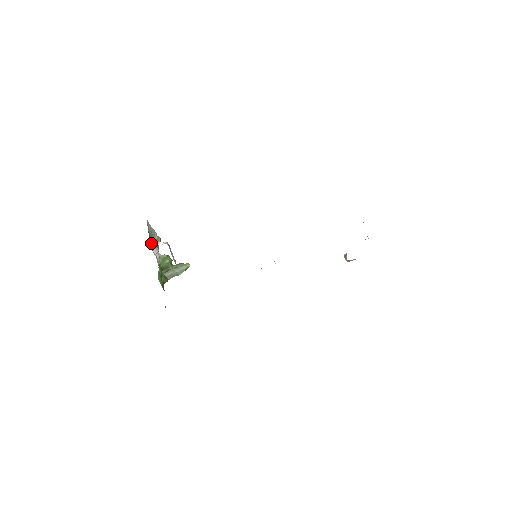
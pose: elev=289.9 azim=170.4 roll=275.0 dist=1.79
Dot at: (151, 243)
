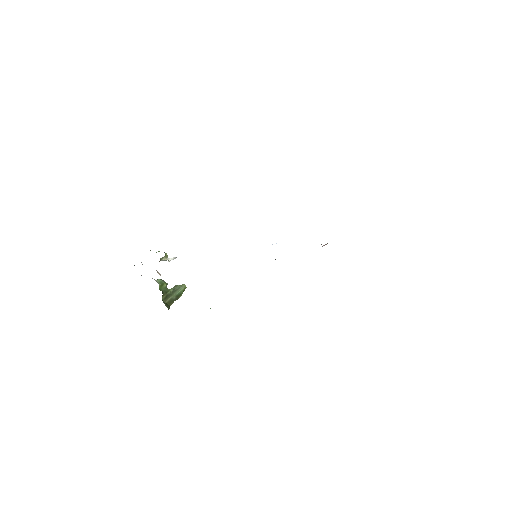
Dot at: occluded
